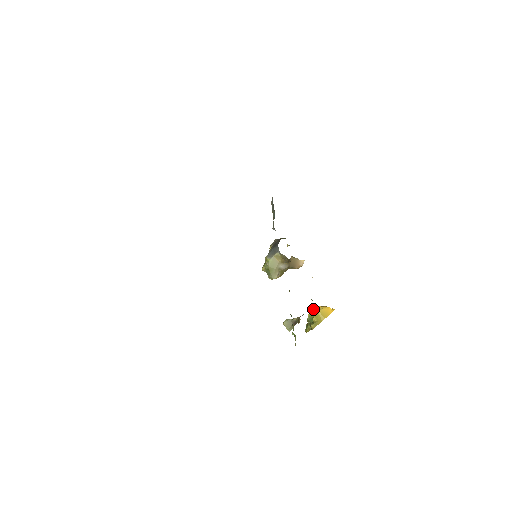
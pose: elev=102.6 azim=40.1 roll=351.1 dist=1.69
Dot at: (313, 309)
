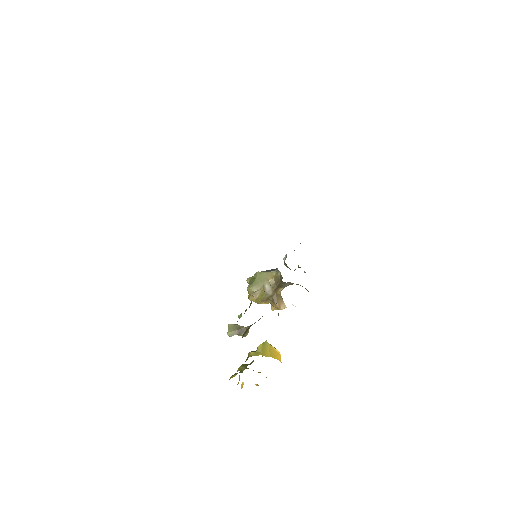
Dot at: occluded
